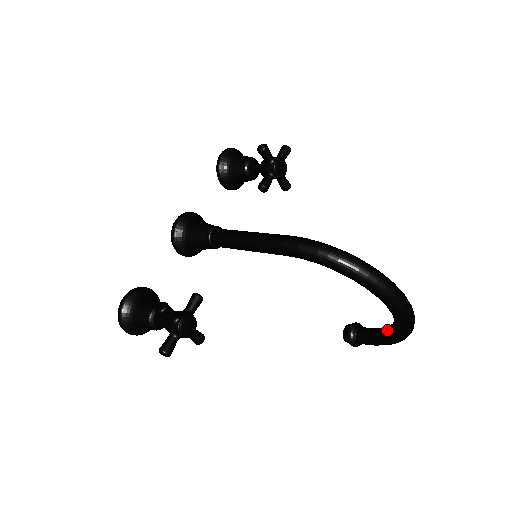
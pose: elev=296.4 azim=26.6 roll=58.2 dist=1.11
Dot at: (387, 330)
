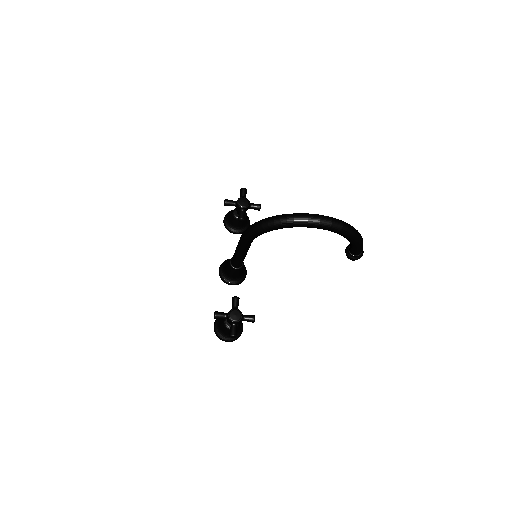
Dot at: occluded
